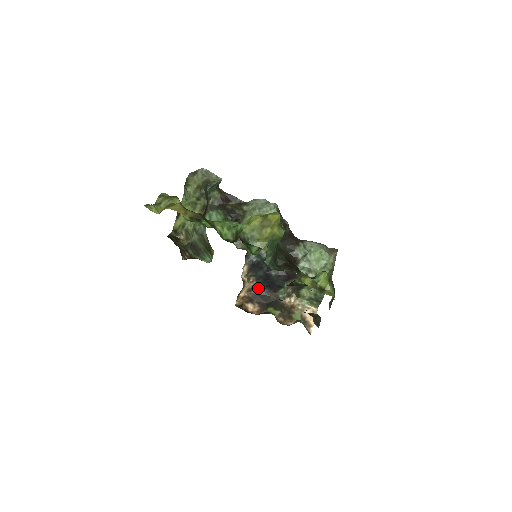
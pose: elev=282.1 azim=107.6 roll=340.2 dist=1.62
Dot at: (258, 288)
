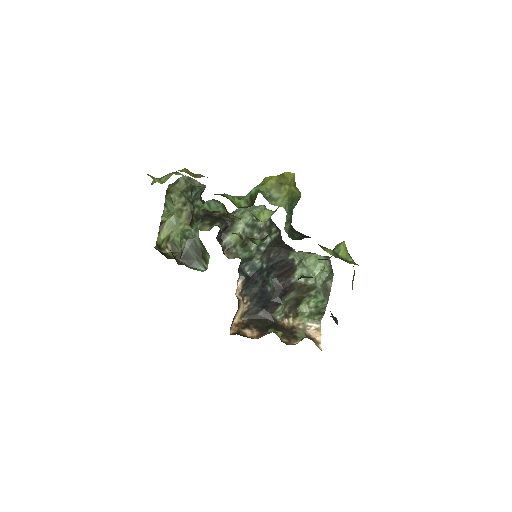
Dot at: (252, 311)
